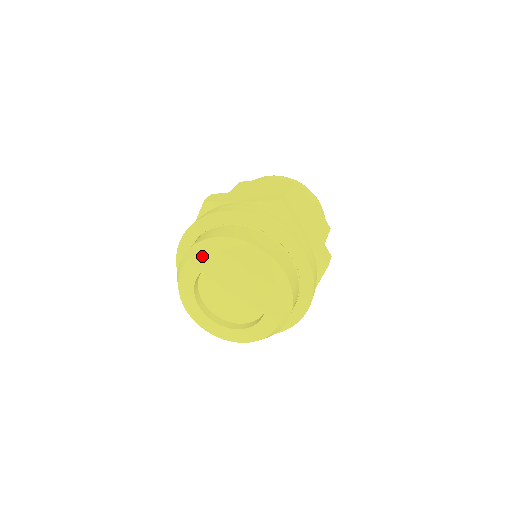
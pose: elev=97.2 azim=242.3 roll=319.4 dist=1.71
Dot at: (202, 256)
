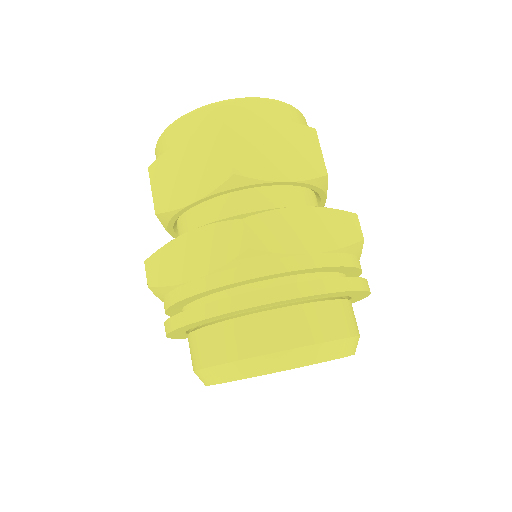
Dot at: occluded
